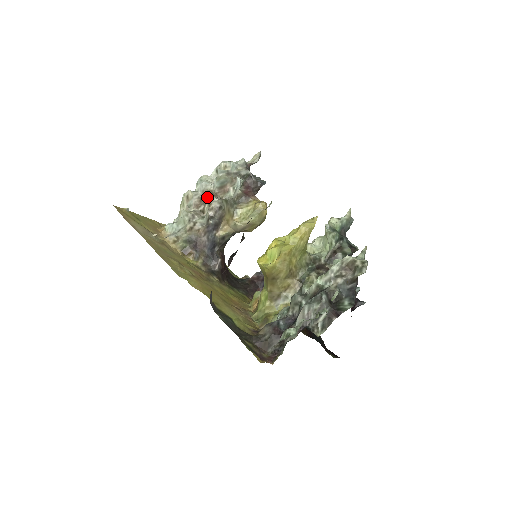
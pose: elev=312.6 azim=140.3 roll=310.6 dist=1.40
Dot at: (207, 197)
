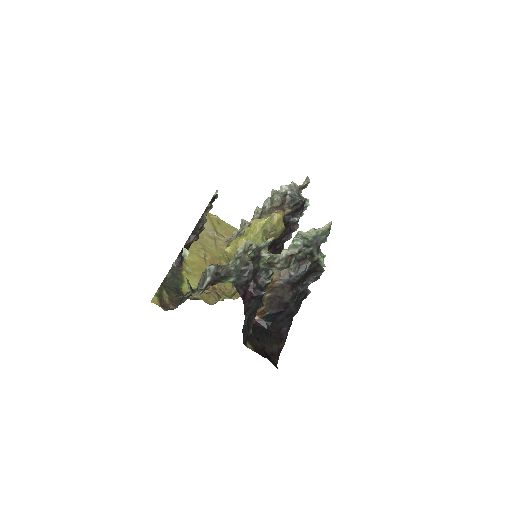
Dot at: occluded
